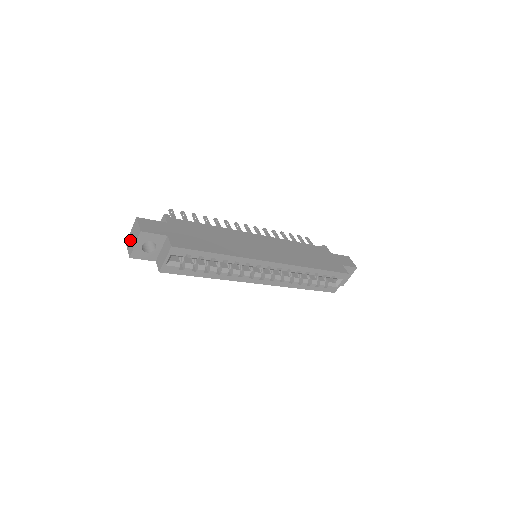
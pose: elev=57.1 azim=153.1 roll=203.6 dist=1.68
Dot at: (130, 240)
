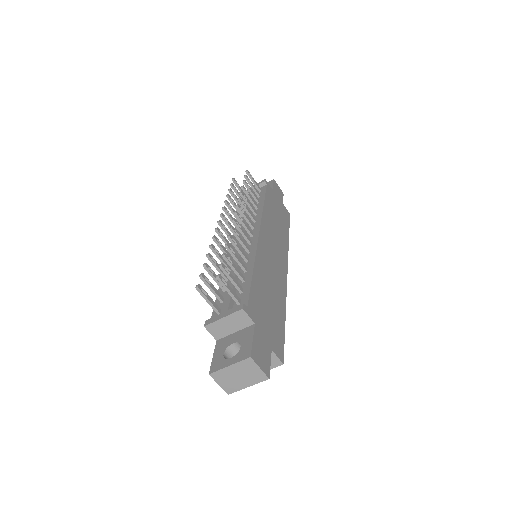
Dot at: (229, 377)
